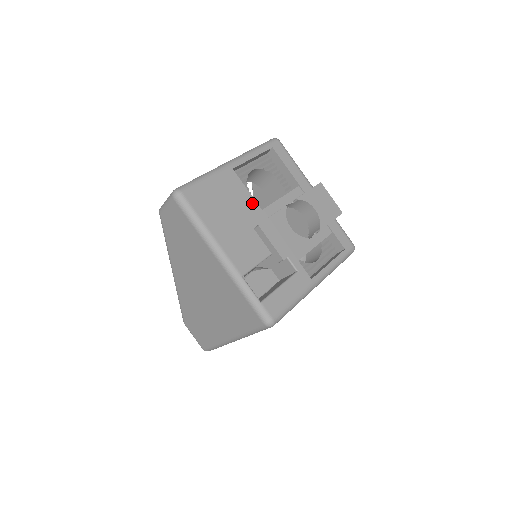
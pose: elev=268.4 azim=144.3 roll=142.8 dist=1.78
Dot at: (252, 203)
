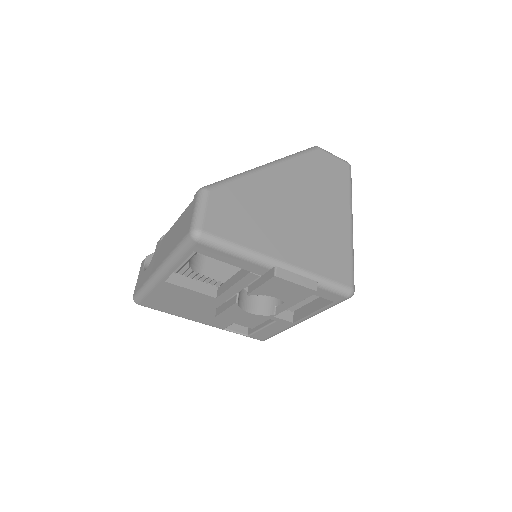
Dot at: (203, 296)
